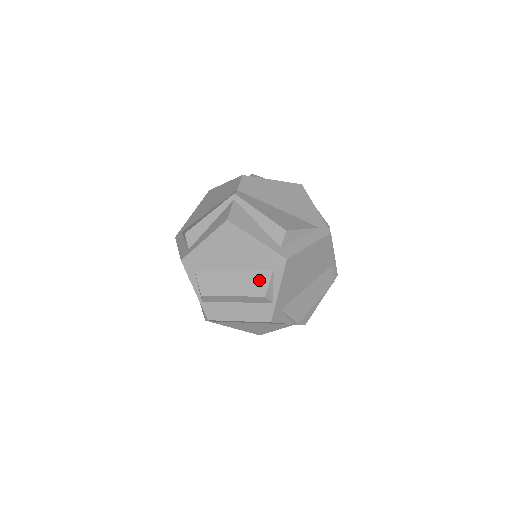
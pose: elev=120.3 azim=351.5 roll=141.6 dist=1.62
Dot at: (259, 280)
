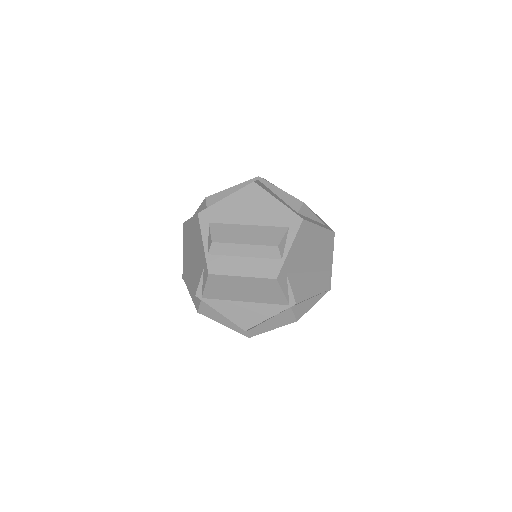
Dot at: (274, 234)
